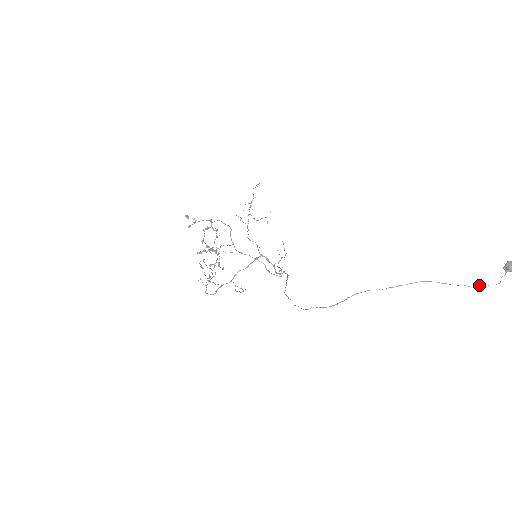
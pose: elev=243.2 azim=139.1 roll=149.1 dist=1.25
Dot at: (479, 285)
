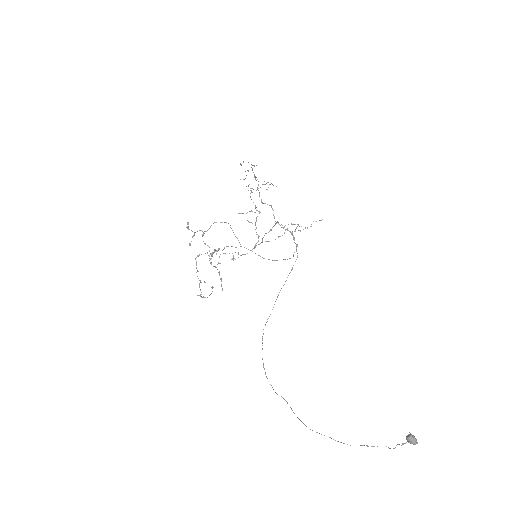
Dot at: occluded
